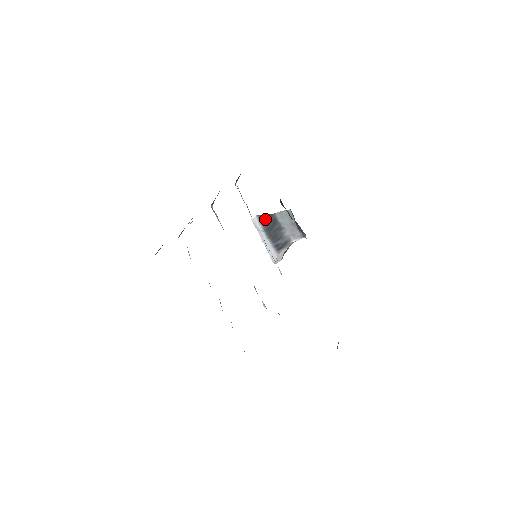
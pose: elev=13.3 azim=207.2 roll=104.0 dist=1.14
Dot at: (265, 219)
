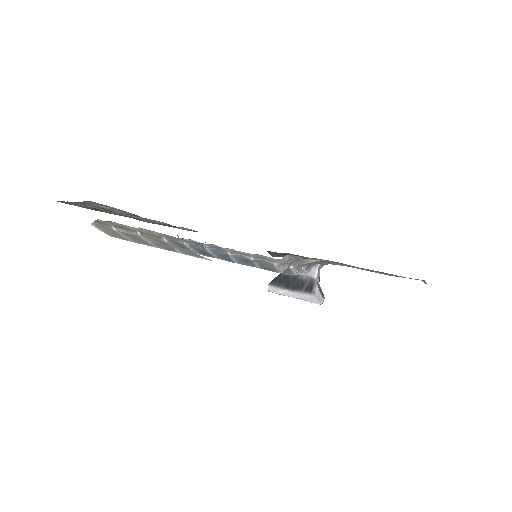
Dot at: (277, 282)
